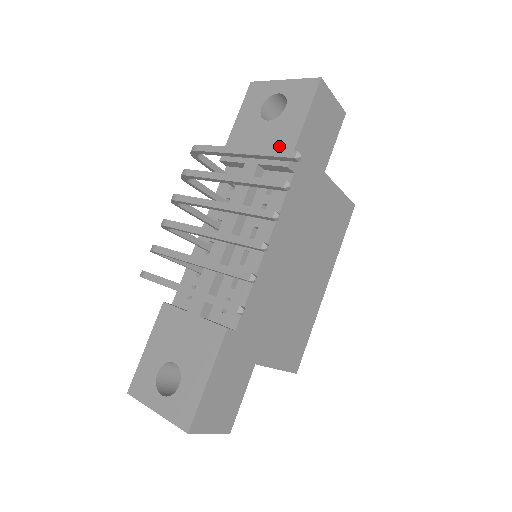
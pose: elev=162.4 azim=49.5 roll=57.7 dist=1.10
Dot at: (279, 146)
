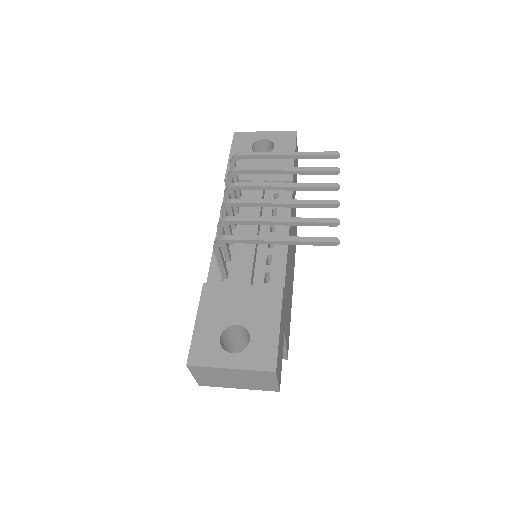
Dot at: occluded
